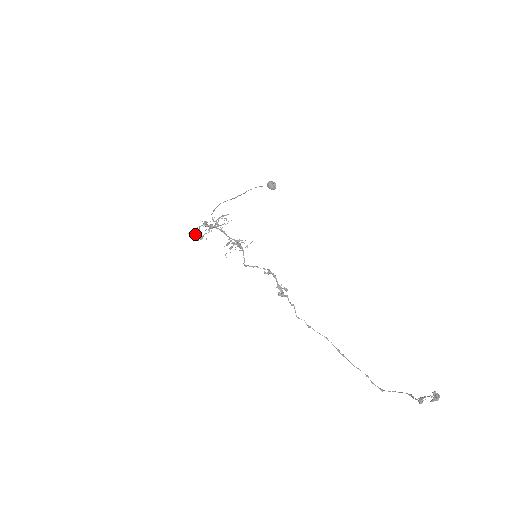
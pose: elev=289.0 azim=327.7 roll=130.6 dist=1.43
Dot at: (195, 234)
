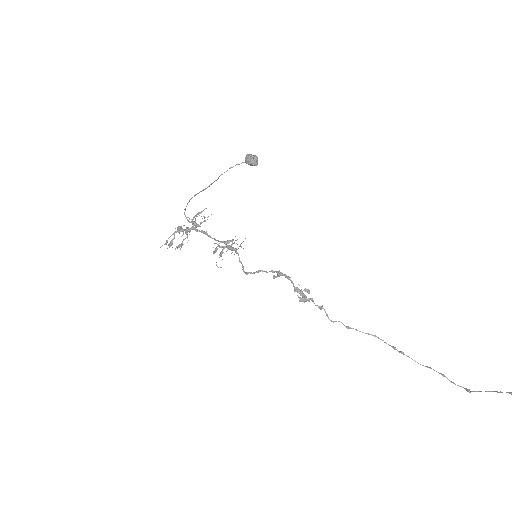
Dot at: (171, 245)
